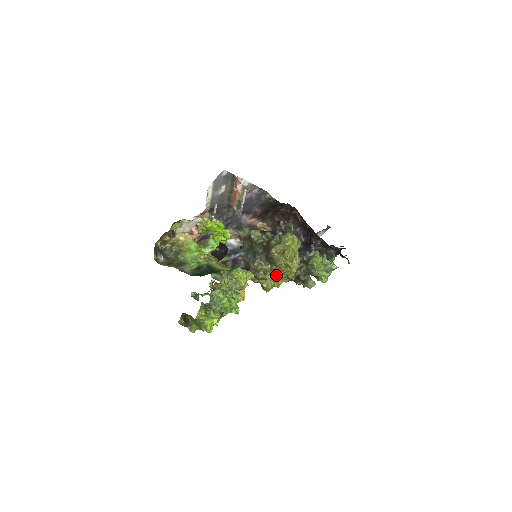
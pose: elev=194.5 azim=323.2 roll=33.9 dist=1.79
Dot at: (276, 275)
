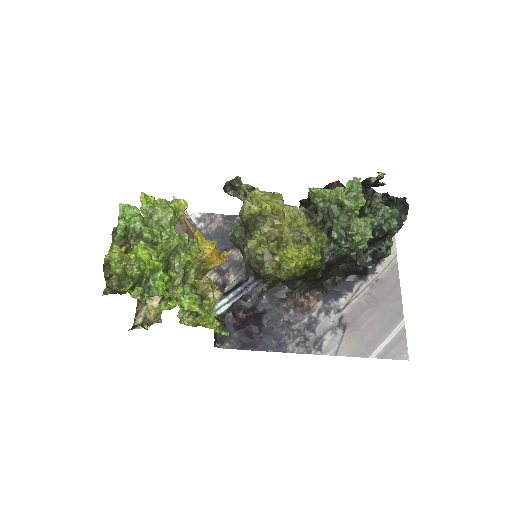
Dot at: (280, 238)
